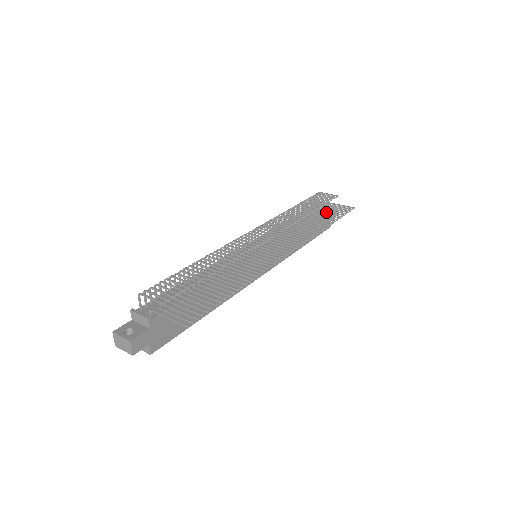
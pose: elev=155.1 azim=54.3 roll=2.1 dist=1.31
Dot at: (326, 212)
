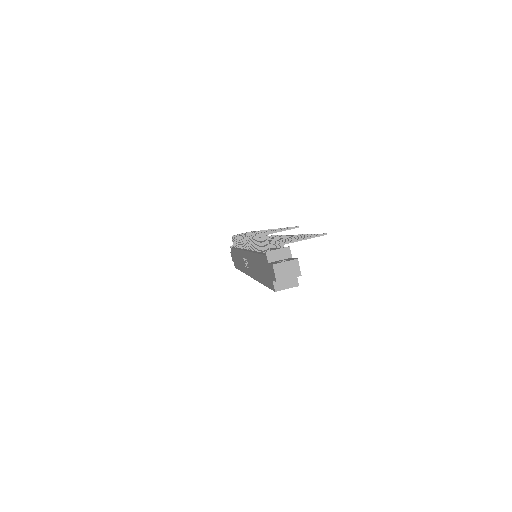
Dot at: occluded
